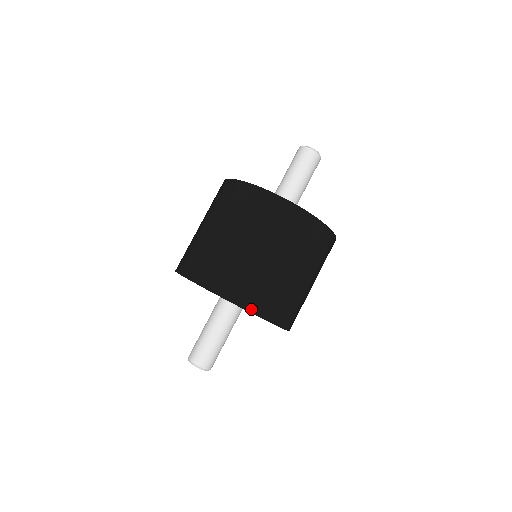
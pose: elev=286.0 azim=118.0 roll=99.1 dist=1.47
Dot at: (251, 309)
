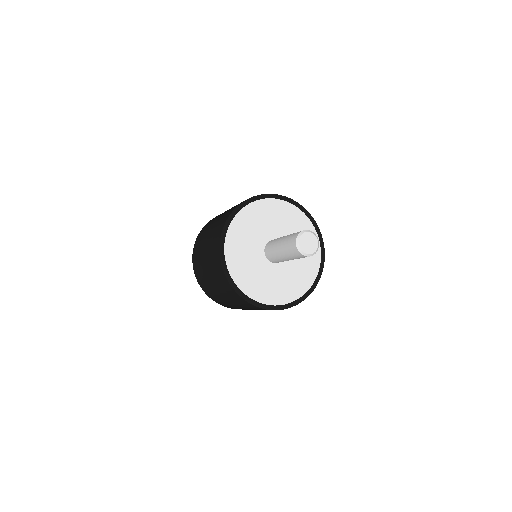
Dot at: occluded
